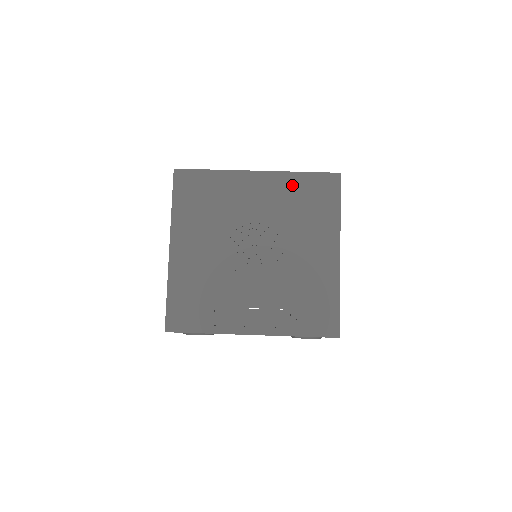
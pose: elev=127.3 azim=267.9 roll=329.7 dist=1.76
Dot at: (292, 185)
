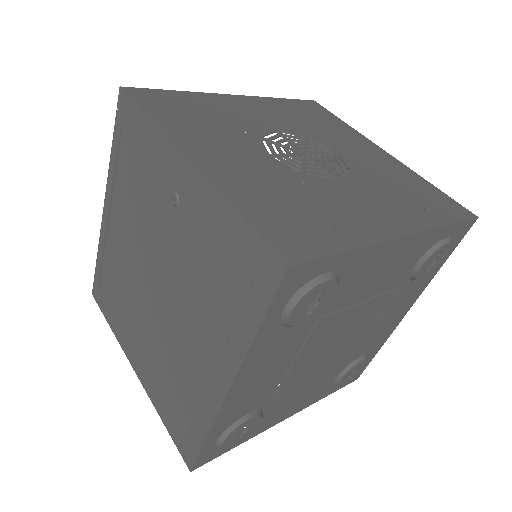
Dot at: (282, 106)
